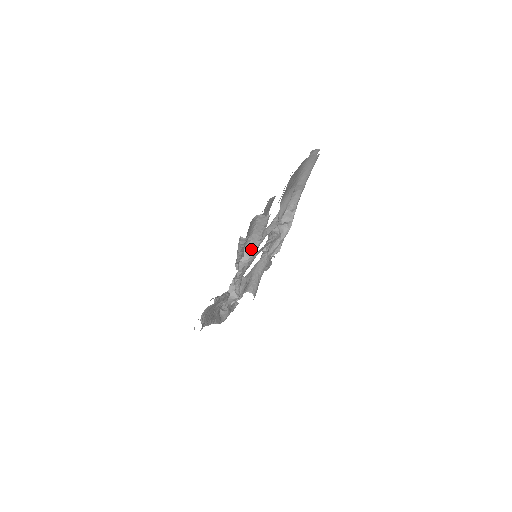
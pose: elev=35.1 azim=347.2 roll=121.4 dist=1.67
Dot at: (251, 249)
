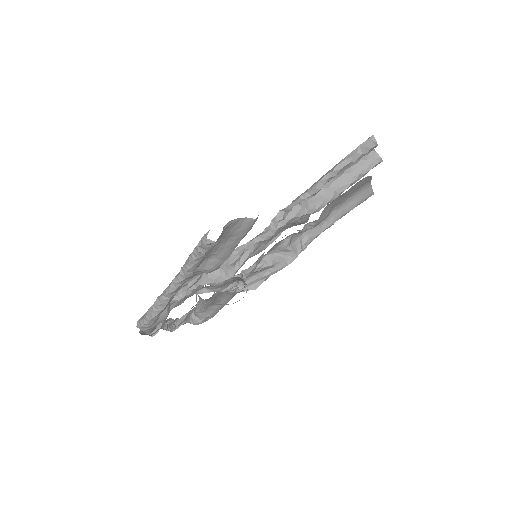
Dot at: (319, 199)
